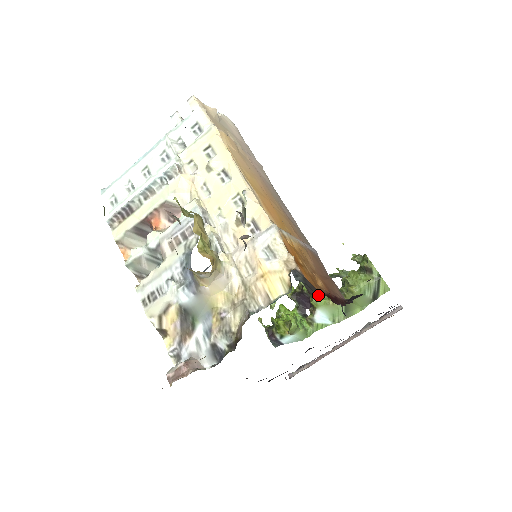
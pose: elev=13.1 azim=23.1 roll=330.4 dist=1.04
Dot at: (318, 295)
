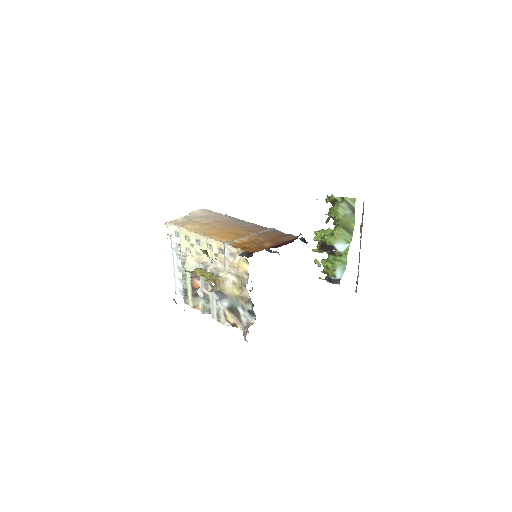
Dot at: (326, 238)
